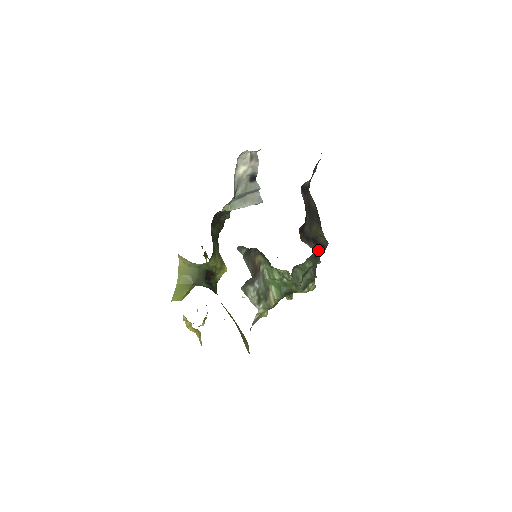
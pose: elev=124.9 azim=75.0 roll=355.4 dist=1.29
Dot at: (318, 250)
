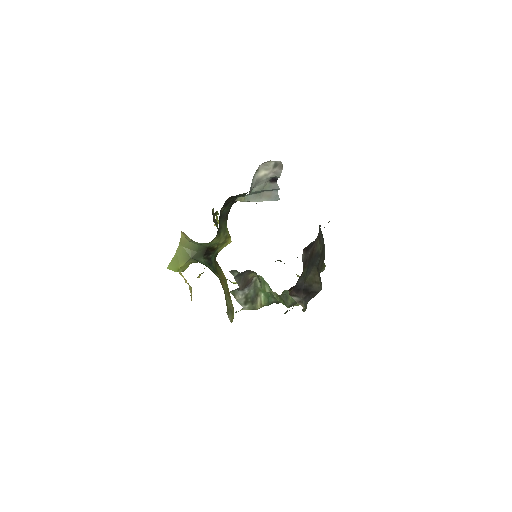
Dot at: (307, 297)
